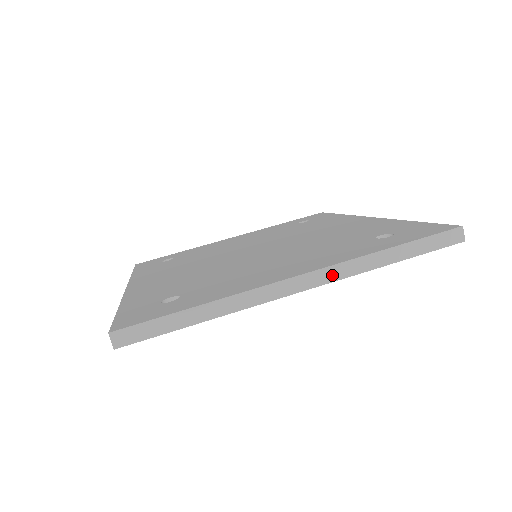
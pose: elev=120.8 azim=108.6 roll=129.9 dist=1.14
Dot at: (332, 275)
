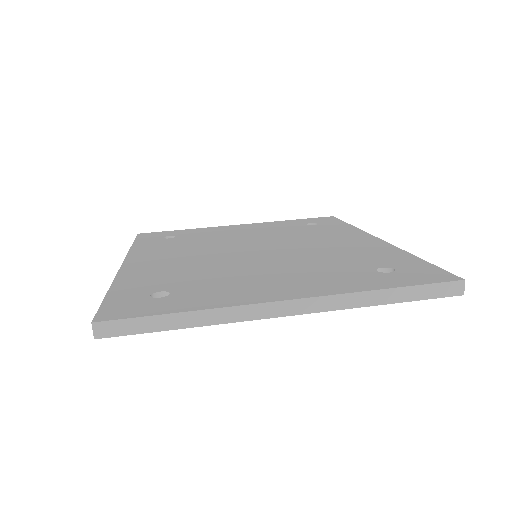
Dot at: (323, 305)
